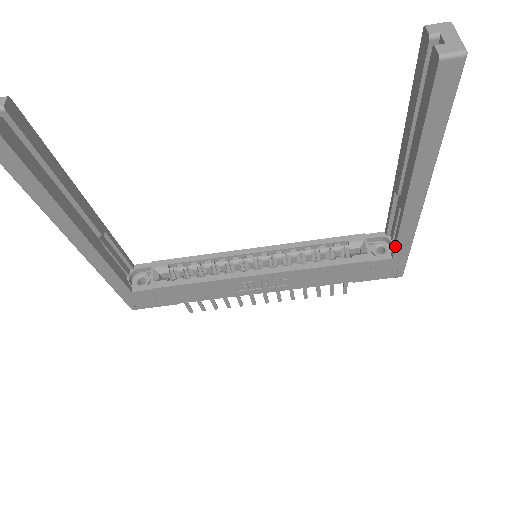
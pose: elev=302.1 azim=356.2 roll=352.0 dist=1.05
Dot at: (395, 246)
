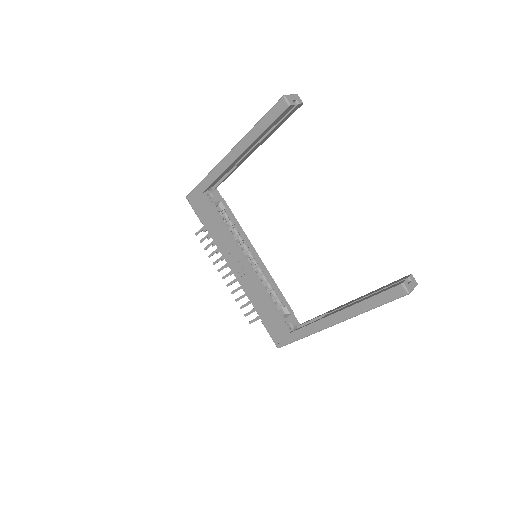
Dot at: (298, 329)
